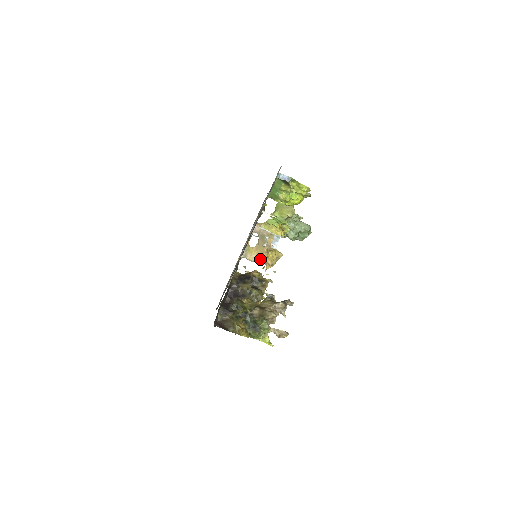
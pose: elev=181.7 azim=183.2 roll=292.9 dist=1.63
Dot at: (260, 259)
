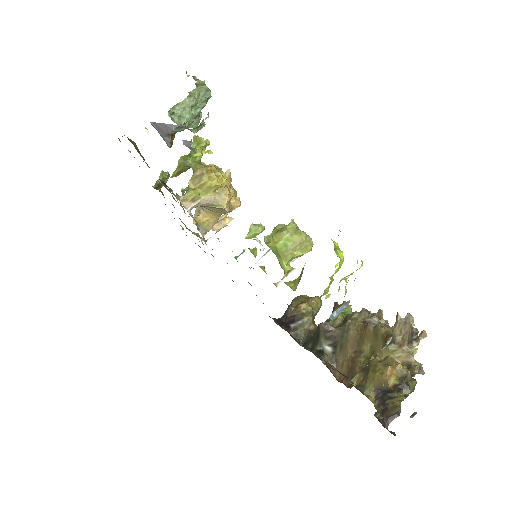
Dot at: occluded
